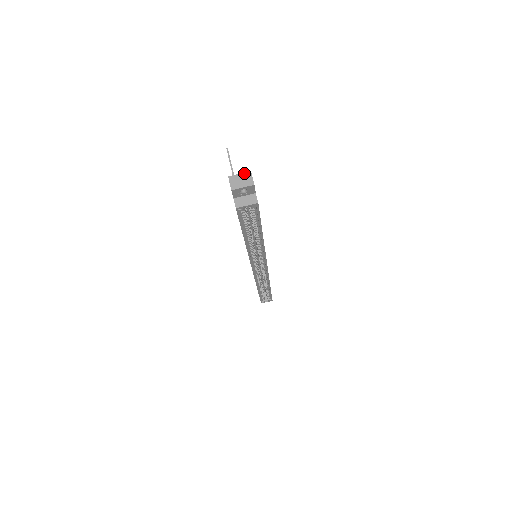
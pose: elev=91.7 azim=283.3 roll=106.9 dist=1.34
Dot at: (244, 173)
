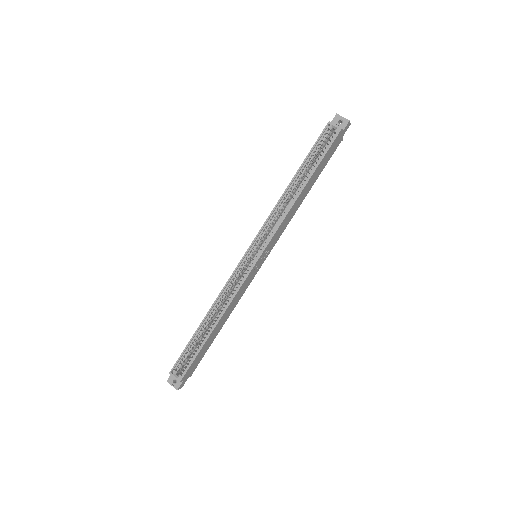
Dot at: occluded
